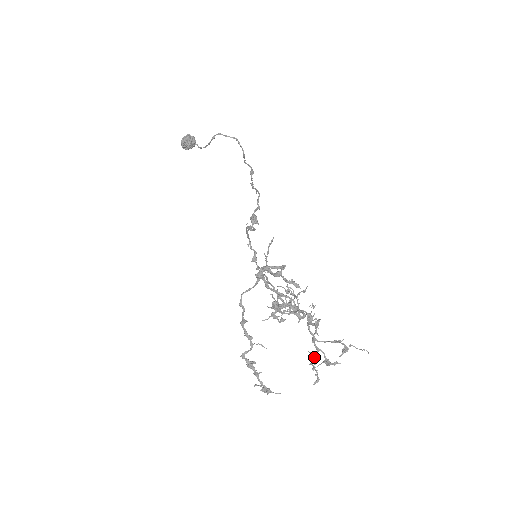
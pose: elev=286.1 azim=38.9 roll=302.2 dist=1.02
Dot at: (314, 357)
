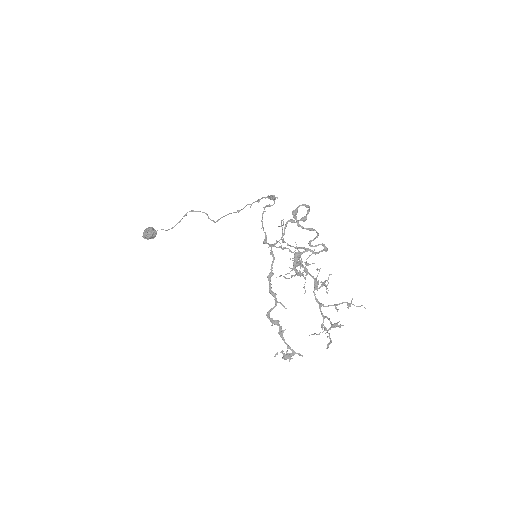
Dot at: (321, 325)
